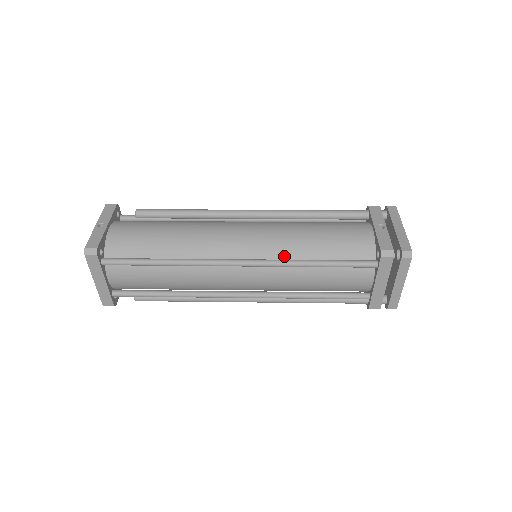
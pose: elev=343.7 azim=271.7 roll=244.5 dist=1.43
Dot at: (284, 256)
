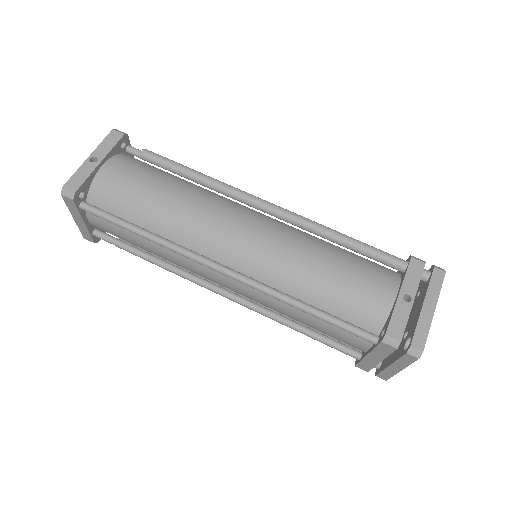
Dot at: (276, 283)
